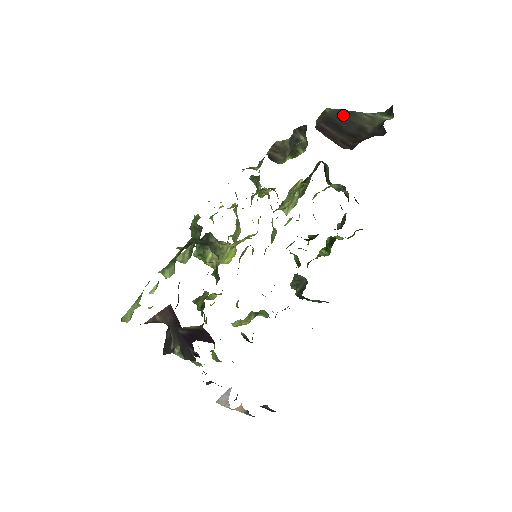
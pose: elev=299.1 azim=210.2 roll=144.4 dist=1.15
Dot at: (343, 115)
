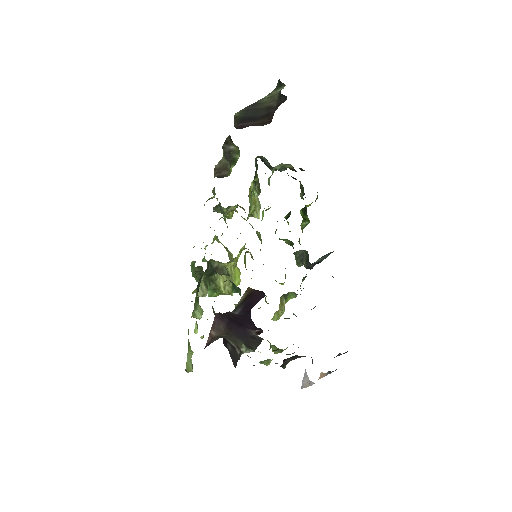
Dot at: (250, 109)
